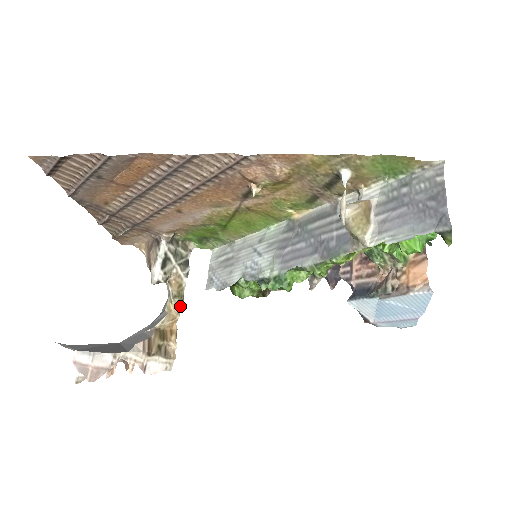
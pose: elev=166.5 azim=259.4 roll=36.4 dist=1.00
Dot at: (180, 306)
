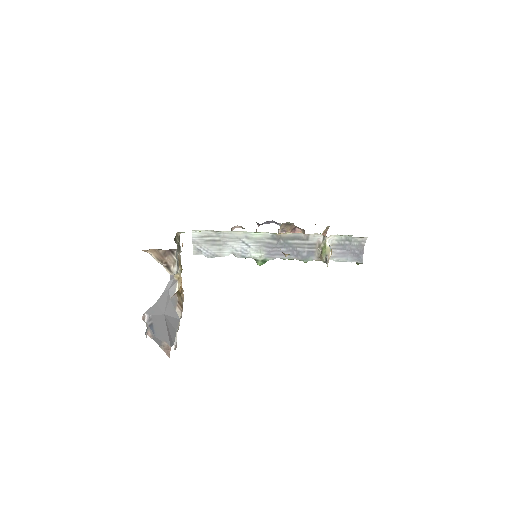
Dot at: occluded
